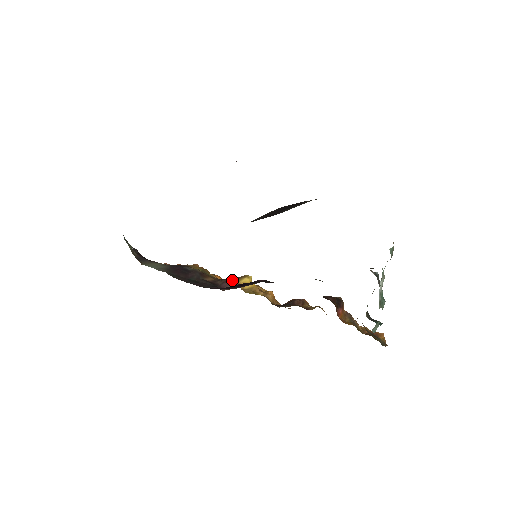
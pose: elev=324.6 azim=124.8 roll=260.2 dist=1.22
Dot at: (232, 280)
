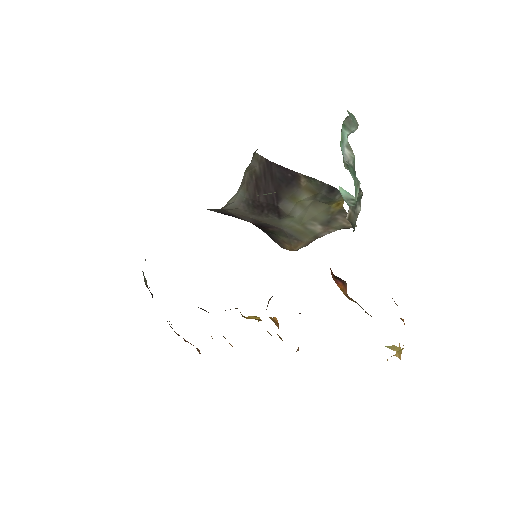
Dot at: occluded
